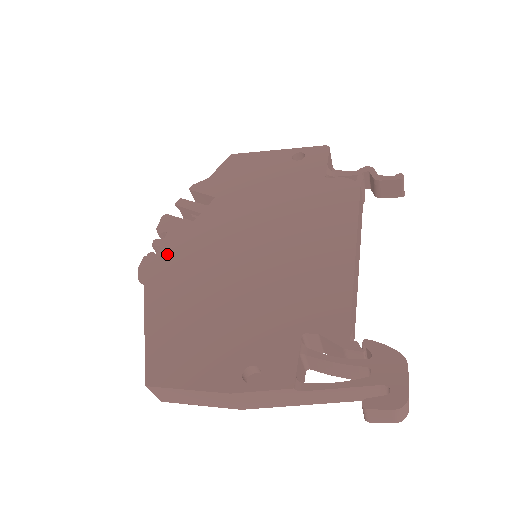
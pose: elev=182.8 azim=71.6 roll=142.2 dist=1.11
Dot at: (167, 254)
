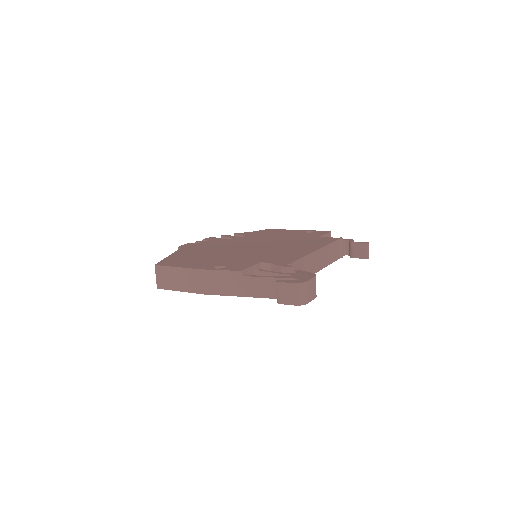
Dot at: (202, 244)
